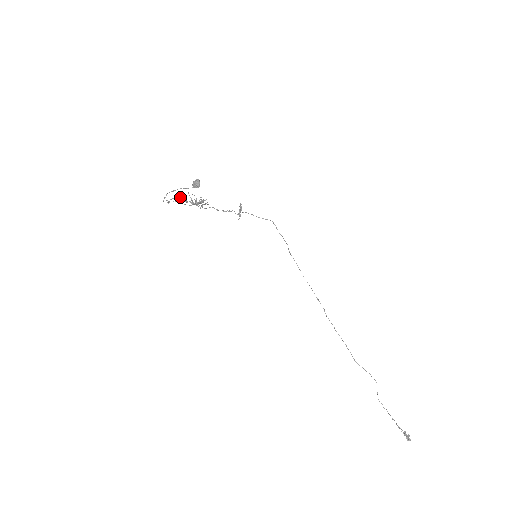
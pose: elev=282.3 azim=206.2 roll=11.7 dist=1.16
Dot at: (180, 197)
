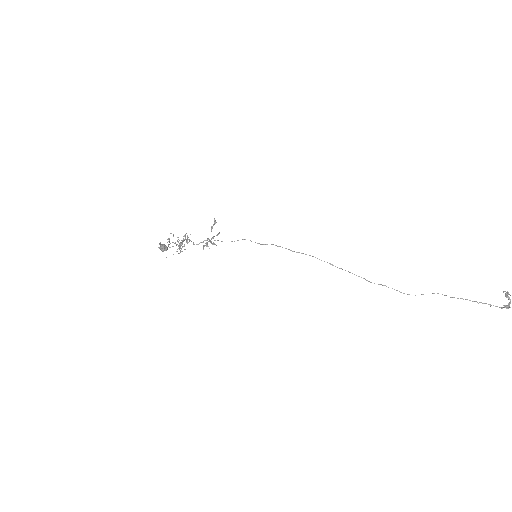
Dot at: (168, 245)
